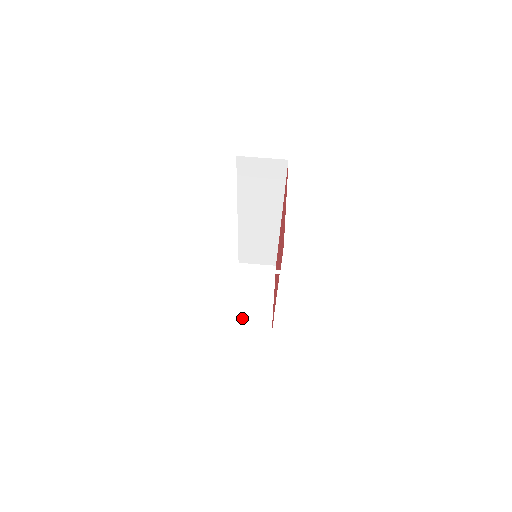
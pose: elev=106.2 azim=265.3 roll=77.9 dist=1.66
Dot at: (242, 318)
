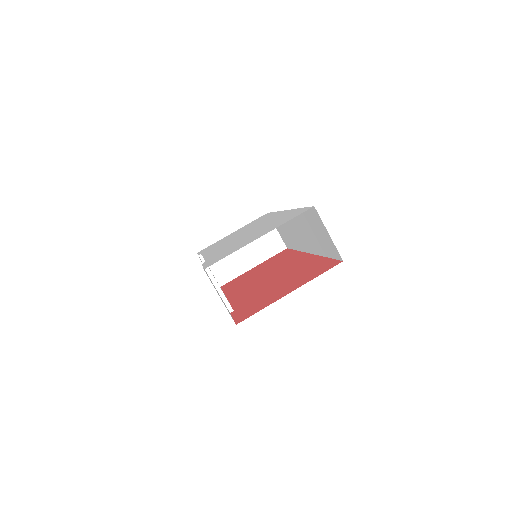
Dot at: occluded
